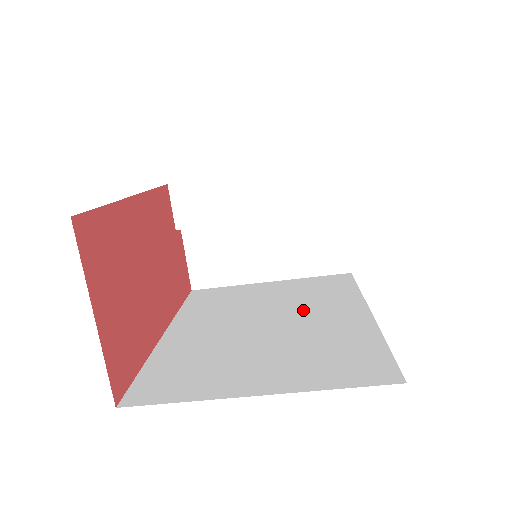
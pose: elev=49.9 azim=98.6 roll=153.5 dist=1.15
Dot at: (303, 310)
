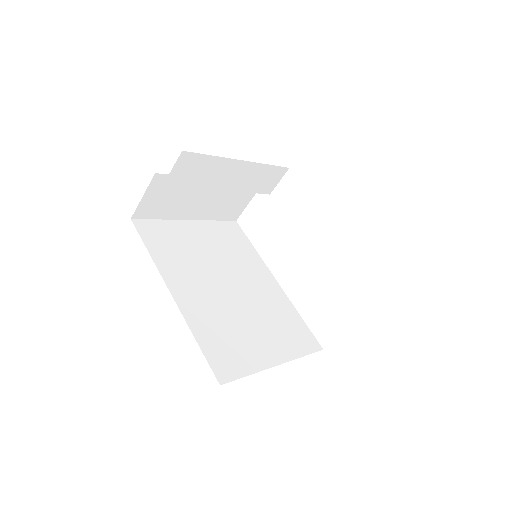
Dot at: (242, 273)
